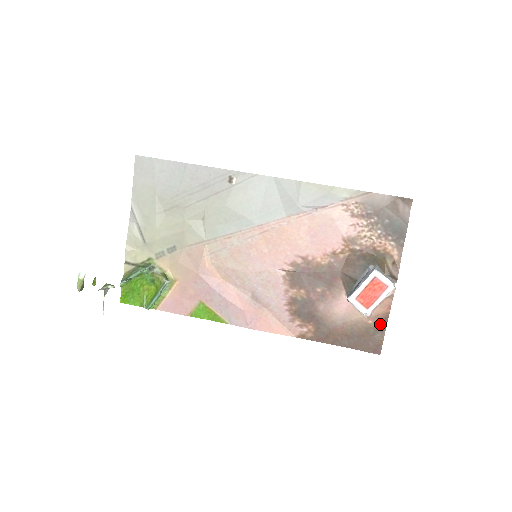
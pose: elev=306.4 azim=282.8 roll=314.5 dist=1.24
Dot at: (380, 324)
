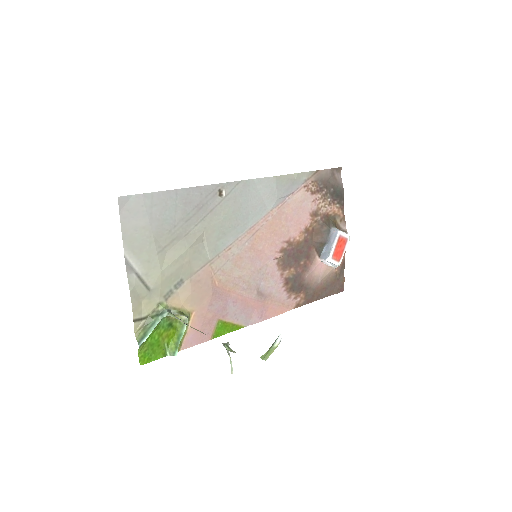
Dot at: (341, 269)
